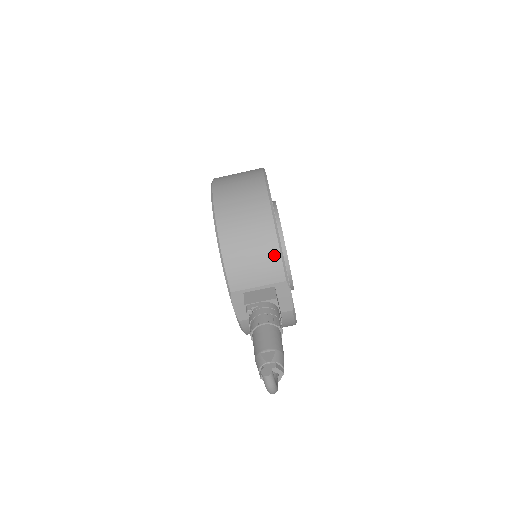
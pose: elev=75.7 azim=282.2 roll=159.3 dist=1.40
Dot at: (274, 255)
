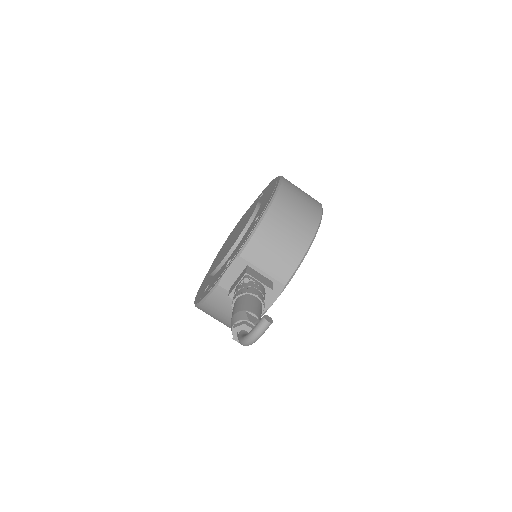
Dot at: (295, 259)
